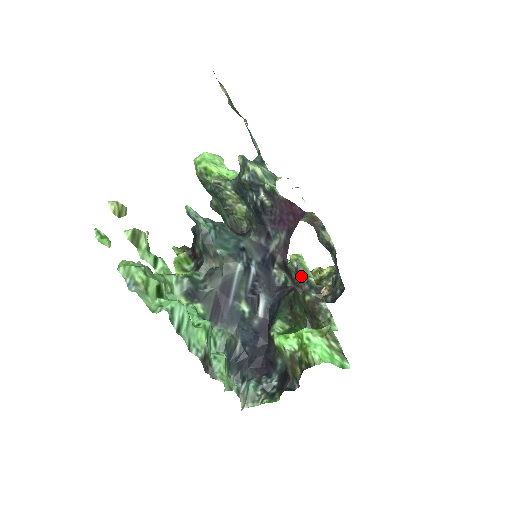
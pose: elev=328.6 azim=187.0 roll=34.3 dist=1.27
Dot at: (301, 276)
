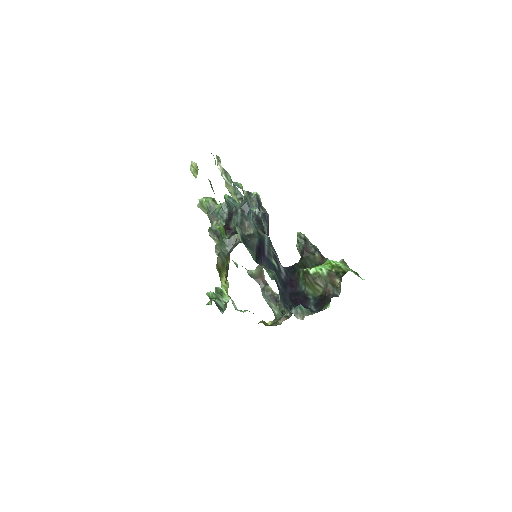
Dot at: (308, 242)
